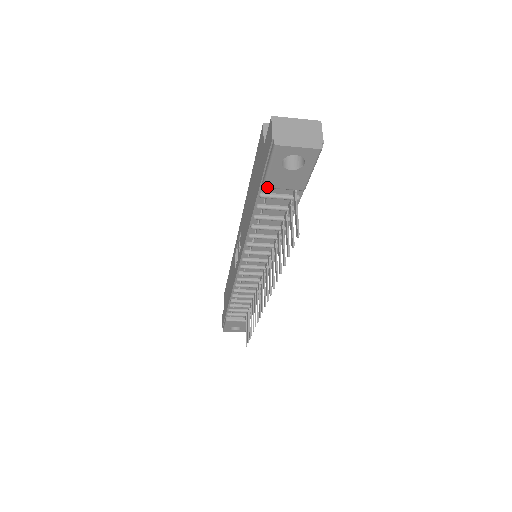
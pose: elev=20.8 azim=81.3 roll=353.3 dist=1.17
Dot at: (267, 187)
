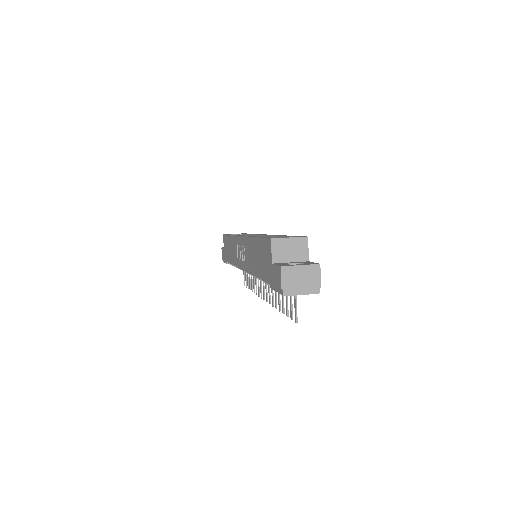
Dot at: occluded
